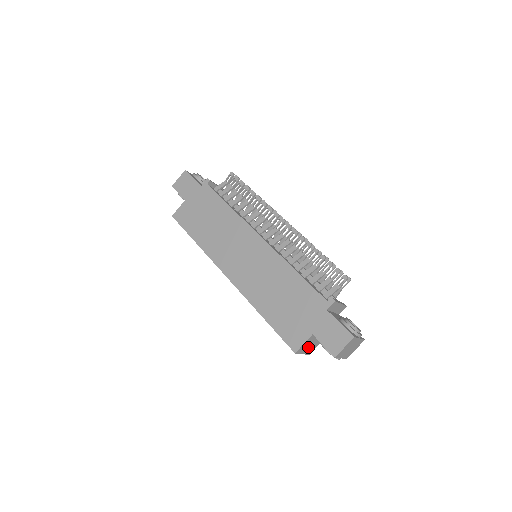
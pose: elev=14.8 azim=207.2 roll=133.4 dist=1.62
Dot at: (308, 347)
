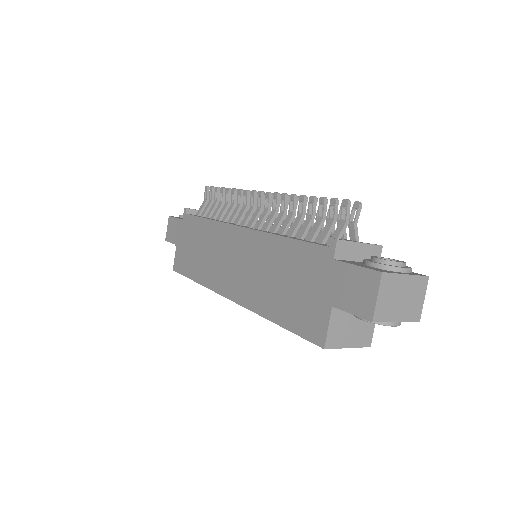
Dot at: (350, 333)
